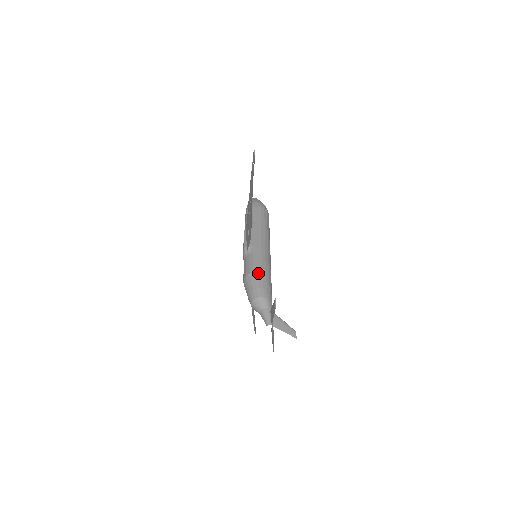
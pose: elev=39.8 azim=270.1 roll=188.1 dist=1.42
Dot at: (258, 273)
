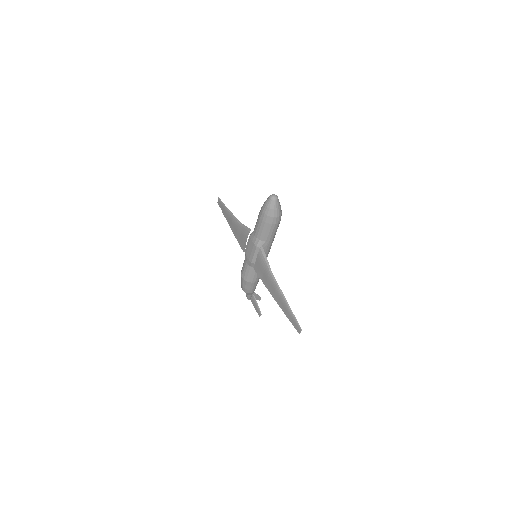
Dot at: (255, 283)
